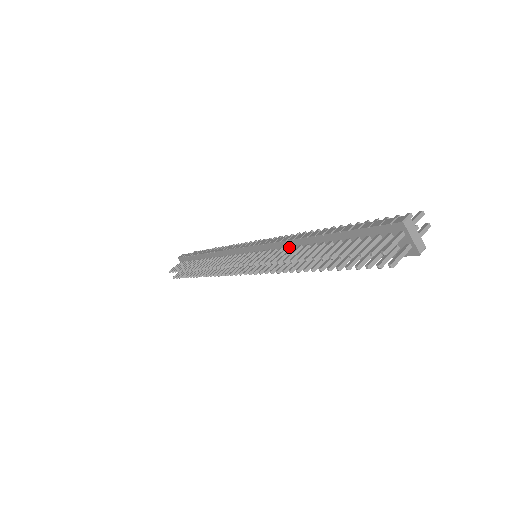
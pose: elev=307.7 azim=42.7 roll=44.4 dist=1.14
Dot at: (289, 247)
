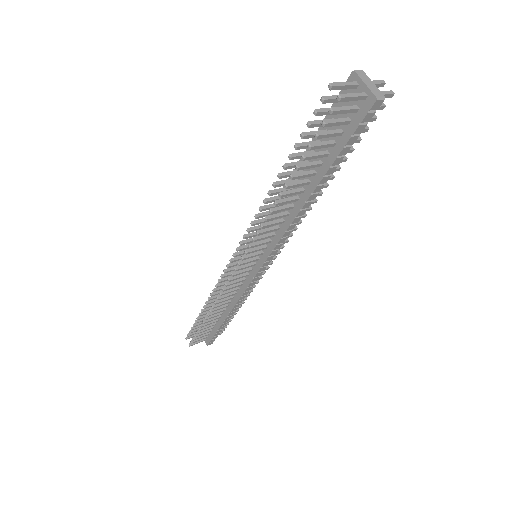
Dot at: occluded
